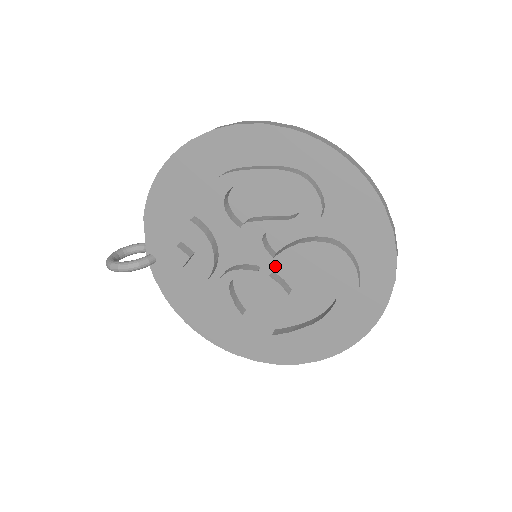
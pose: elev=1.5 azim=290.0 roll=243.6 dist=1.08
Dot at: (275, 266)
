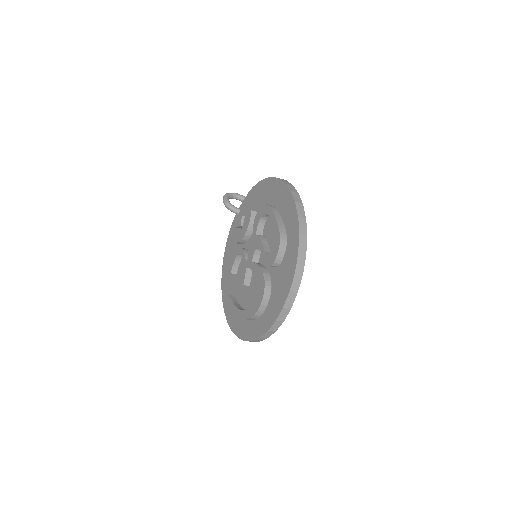
Dot at: (250, 266)
